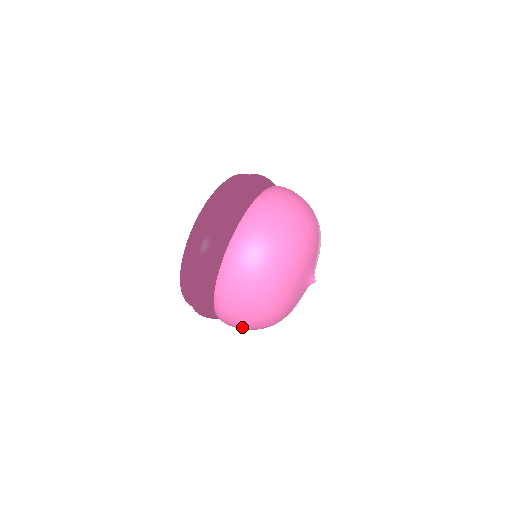
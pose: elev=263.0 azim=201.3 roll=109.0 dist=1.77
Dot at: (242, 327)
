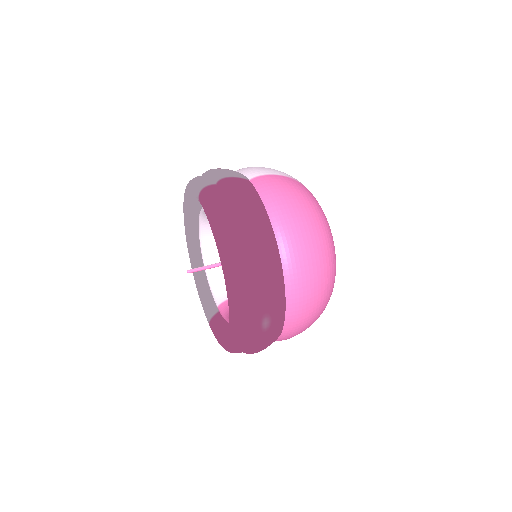
Dot at: occluded
